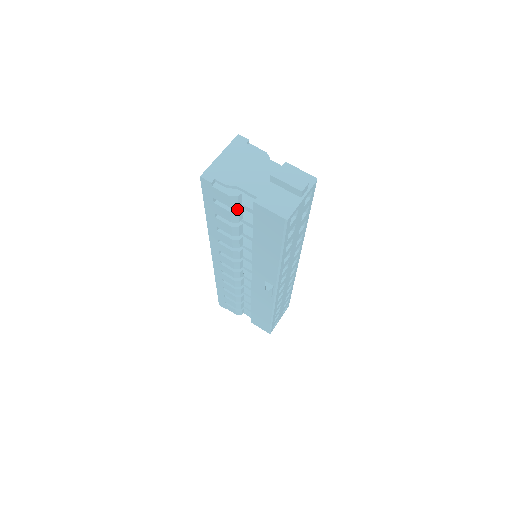
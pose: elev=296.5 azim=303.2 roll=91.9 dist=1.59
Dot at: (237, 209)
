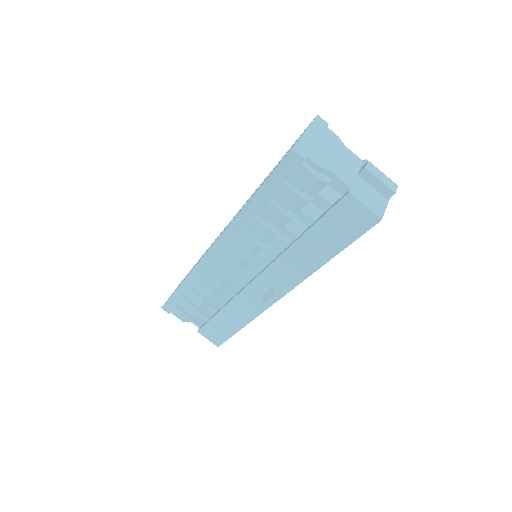
Dot at: (308, 197)
